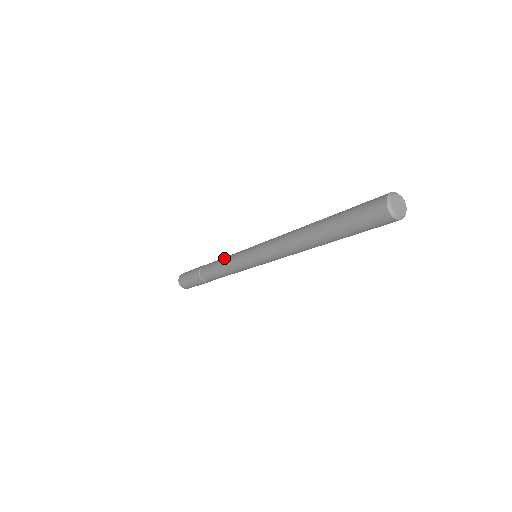
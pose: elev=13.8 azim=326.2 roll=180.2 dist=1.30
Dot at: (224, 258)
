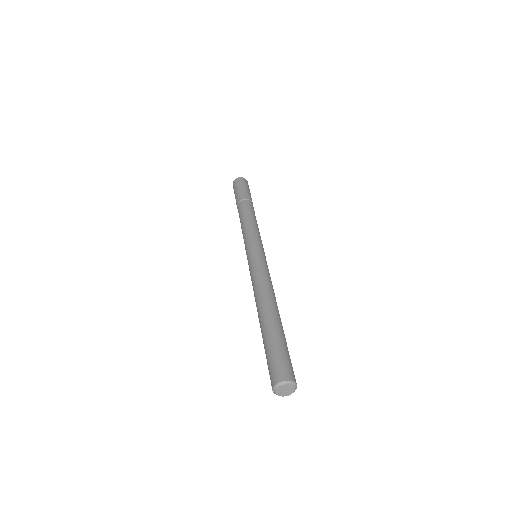
Dot at: (249, 223)
